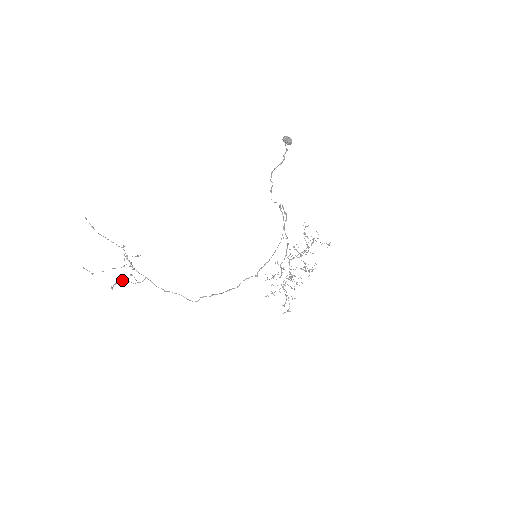
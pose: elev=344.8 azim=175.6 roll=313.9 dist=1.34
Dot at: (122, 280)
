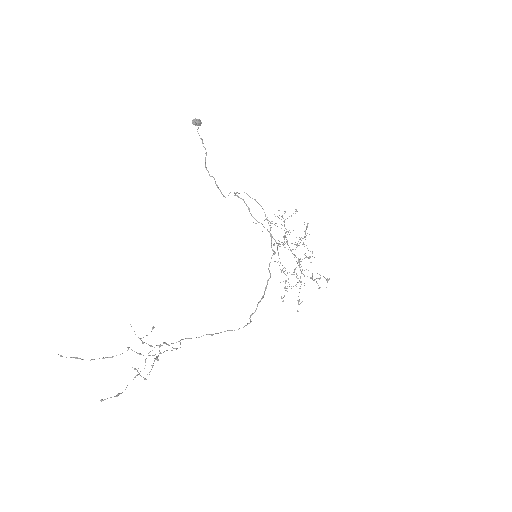
Dot at: occluded
